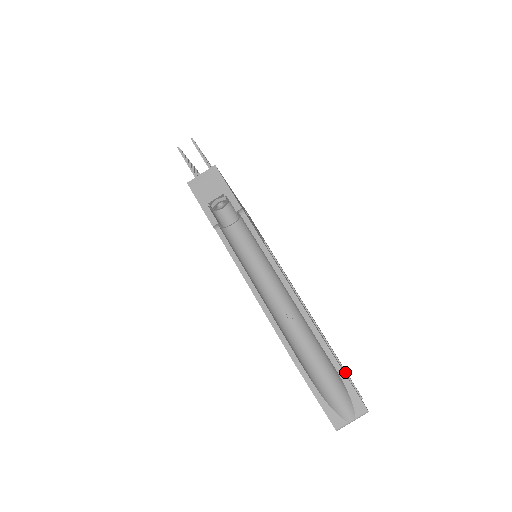
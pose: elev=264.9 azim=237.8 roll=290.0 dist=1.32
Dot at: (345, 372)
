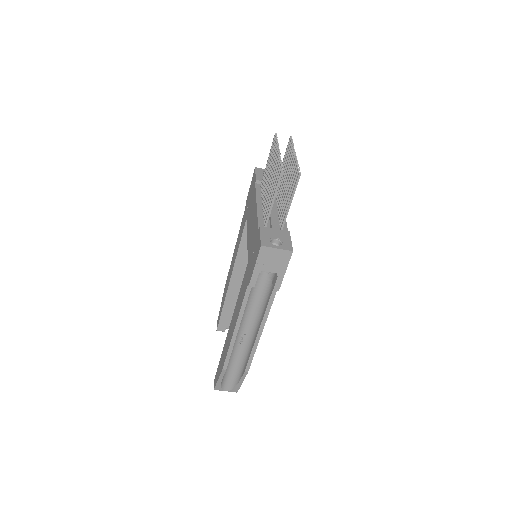
Dot at: occluded
